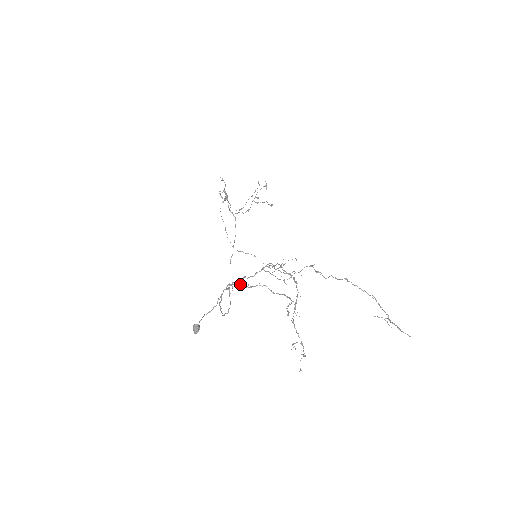
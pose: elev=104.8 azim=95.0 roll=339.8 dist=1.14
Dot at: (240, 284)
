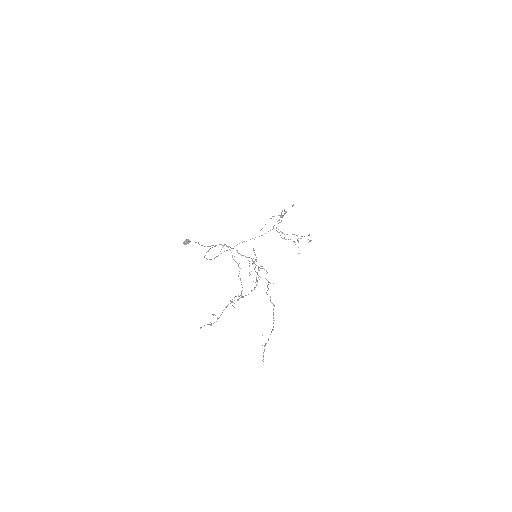
Dot at: occluded
